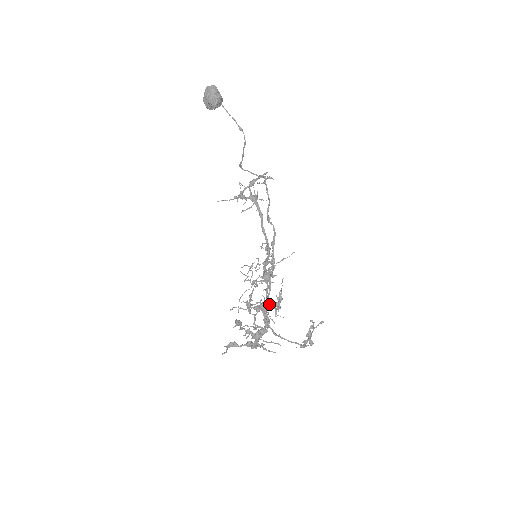
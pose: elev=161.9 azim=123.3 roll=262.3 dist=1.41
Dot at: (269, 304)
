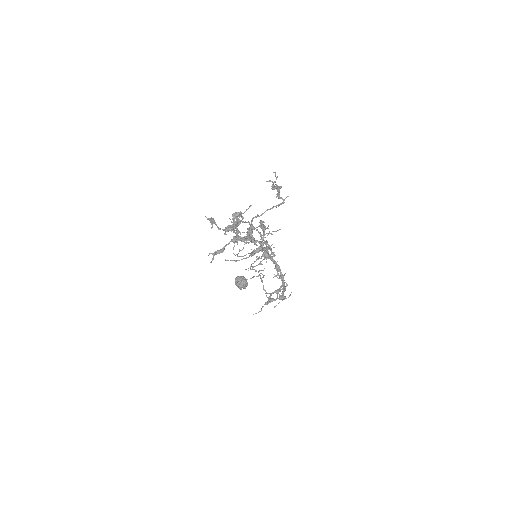
Dot at: occluded
